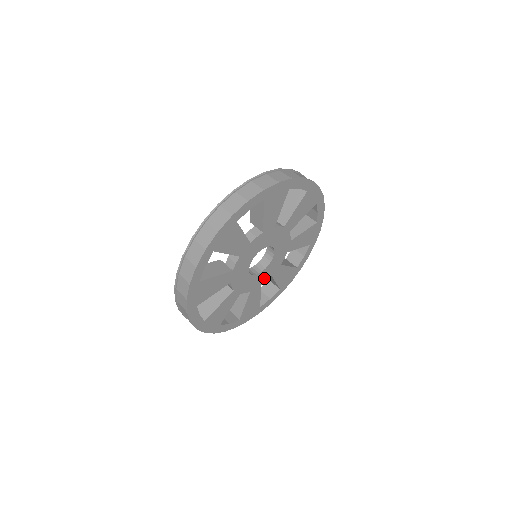
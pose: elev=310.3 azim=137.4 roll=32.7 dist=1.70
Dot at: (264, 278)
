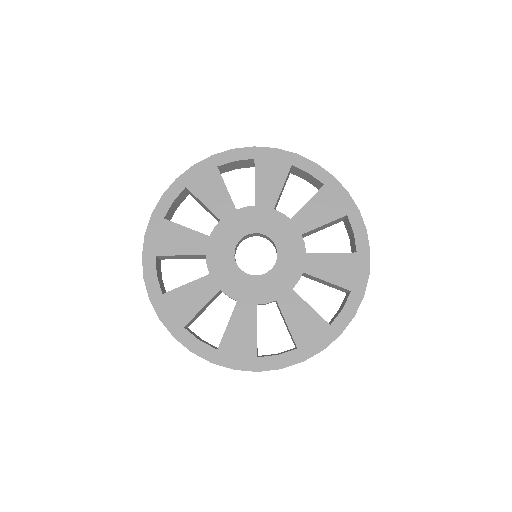
Dot at: (262, 294)
